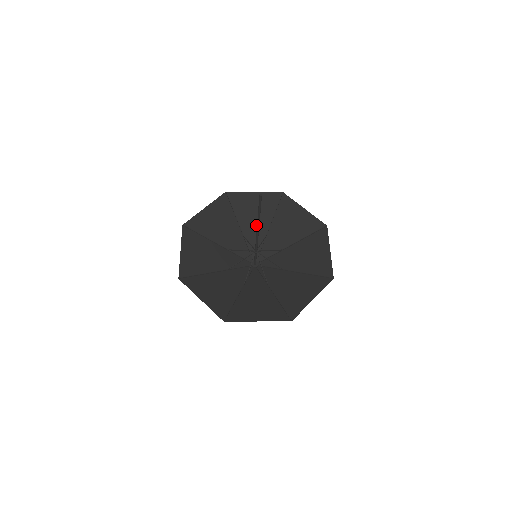
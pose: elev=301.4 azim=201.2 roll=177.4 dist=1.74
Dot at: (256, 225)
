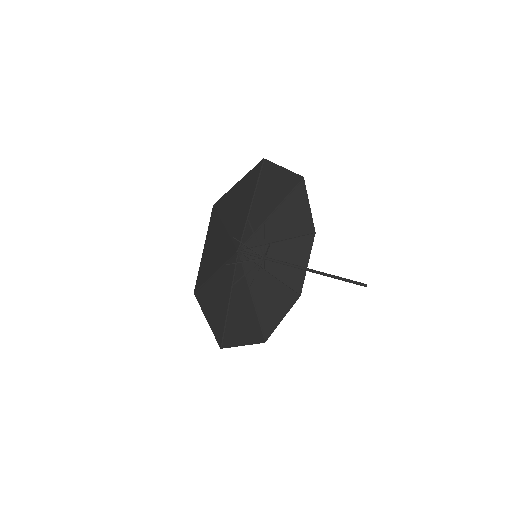
Dot at: (264, 208)
